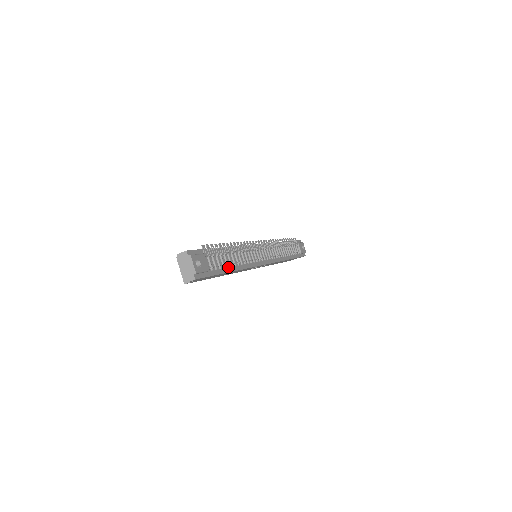
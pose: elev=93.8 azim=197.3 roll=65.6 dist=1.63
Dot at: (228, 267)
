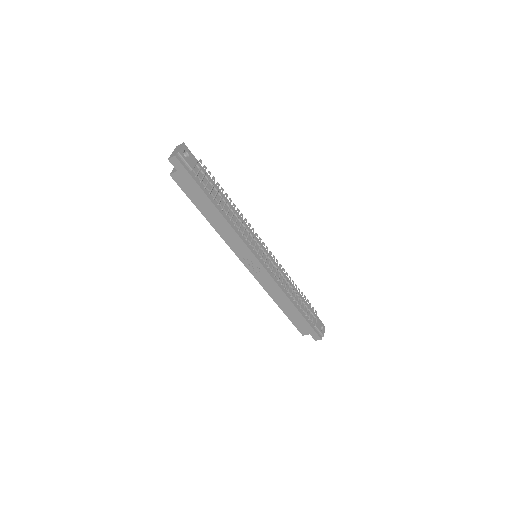
Dot at: (214, 199)
